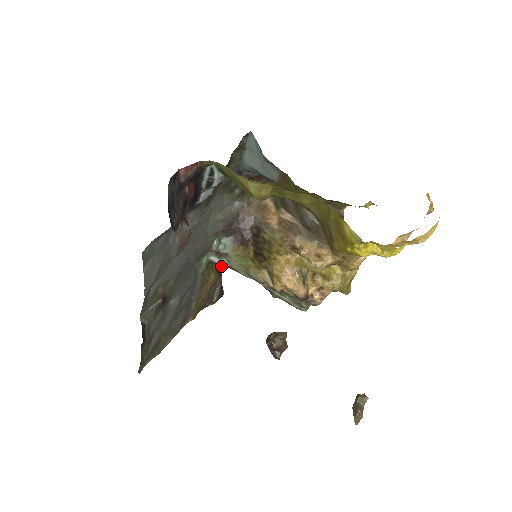
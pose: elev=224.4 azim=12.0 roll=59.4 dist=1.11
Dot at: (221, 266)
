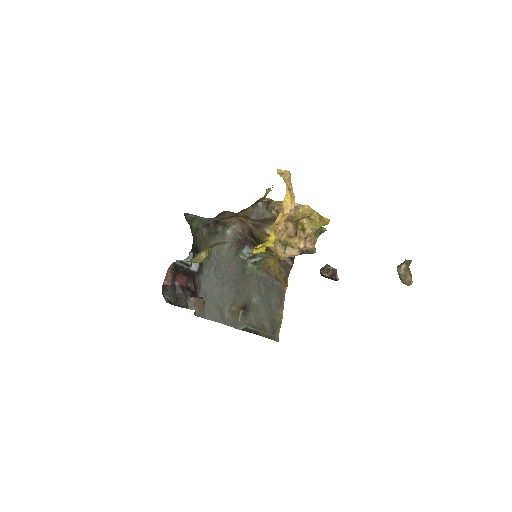
Dot at: occluded
